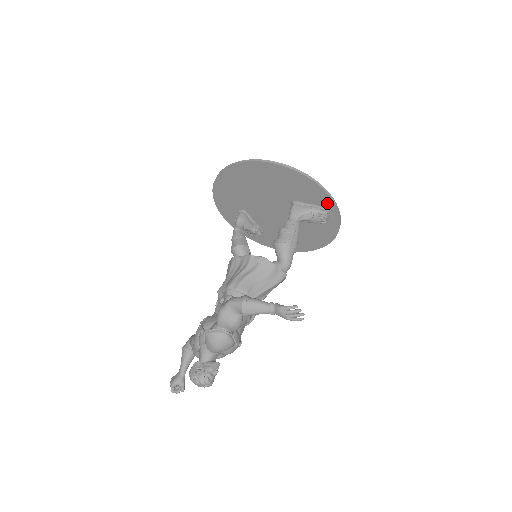
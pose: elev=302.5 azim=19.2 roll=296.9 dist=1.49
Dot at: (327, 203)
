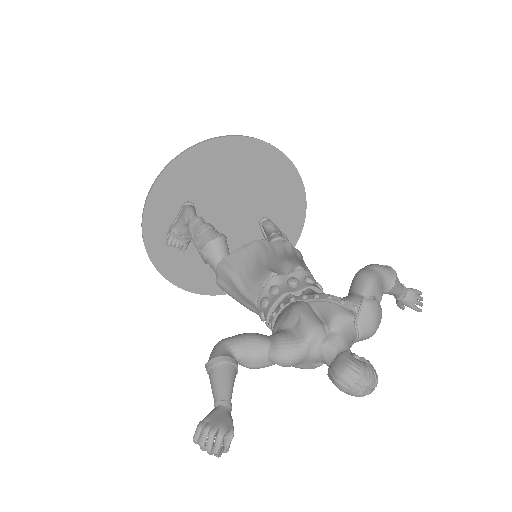
Dot at: (294, 234)
